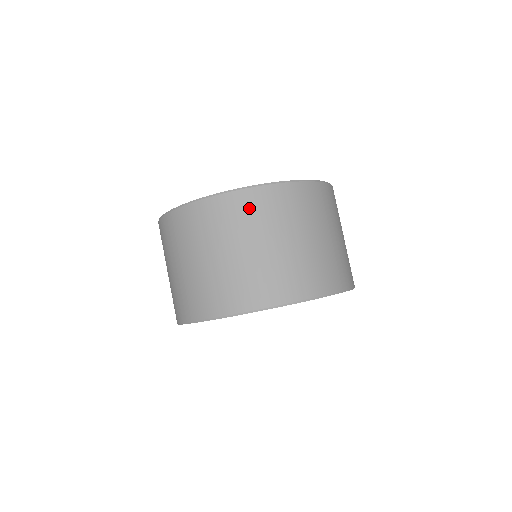
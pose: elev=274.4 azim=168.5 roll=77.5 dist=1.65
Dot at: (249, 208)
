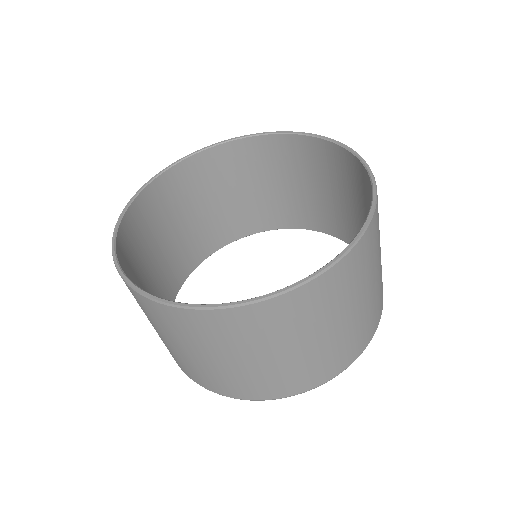
Dot at: (322, 297)
